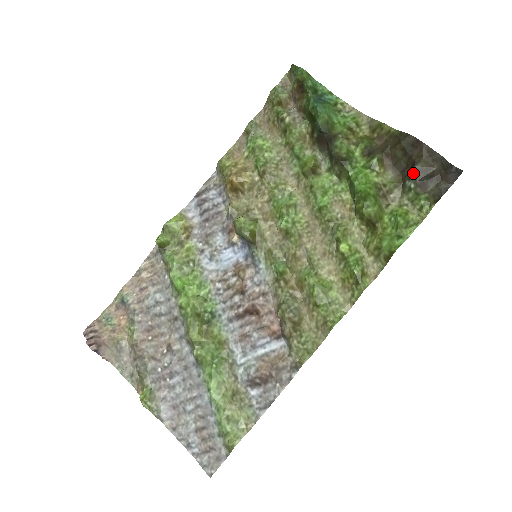
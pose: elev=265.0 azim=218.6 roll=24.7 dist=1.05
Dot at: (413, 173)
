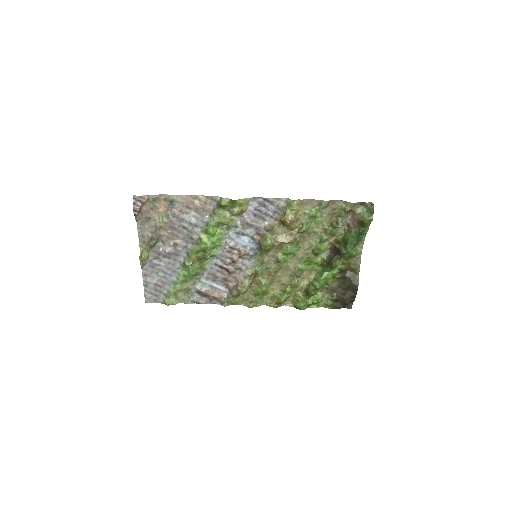
Dot at: (340, 297)
